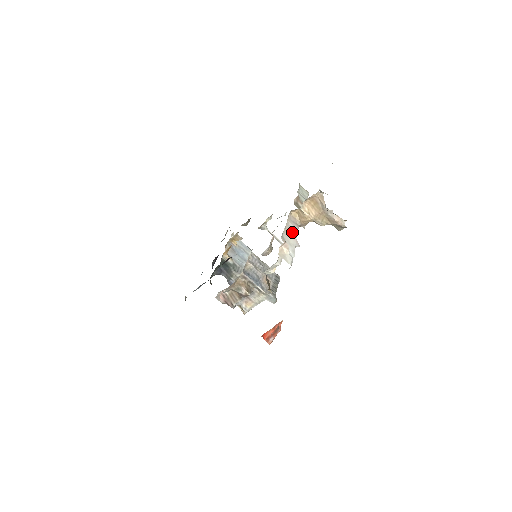
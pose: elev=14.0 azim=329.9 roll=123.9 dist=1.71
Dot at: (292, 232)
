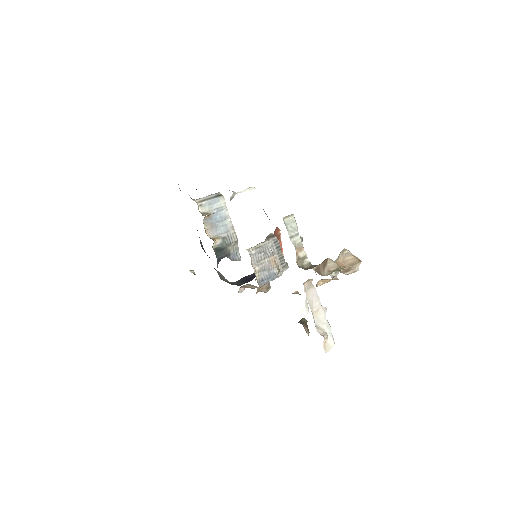
Dot at: (316, 305)
